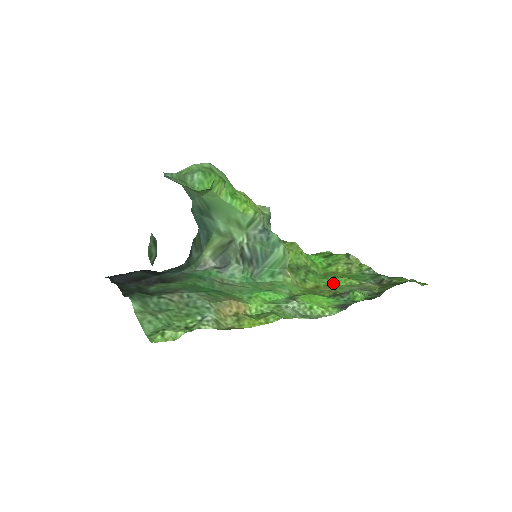
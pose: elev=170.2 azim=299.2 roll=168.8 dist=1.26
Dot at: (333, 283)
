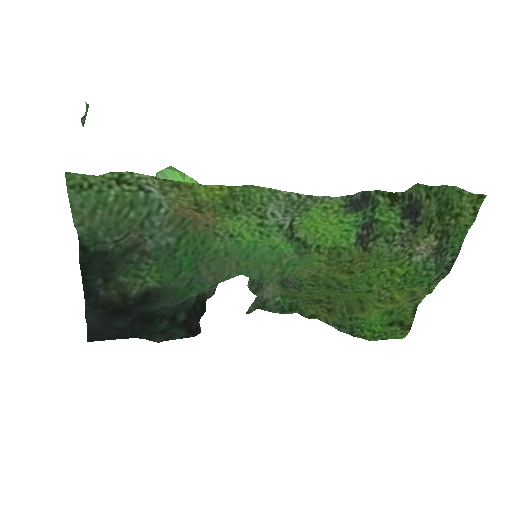
Dot at: (374, 270)
